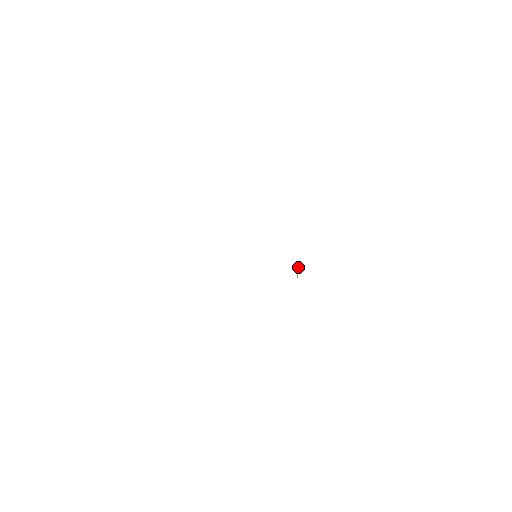
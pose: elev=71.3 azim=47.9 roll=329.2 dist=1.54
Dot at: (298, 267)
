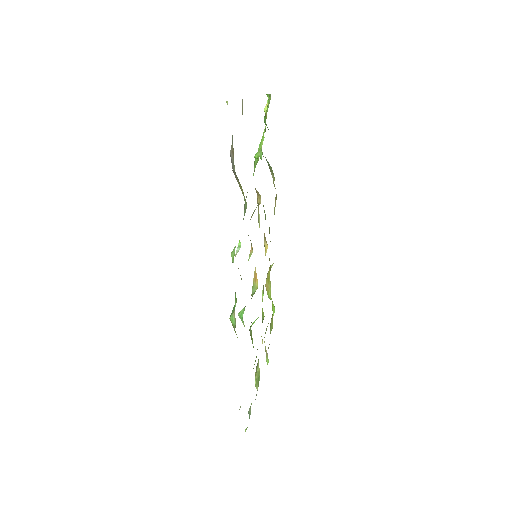
Dot at: (263, 290)
